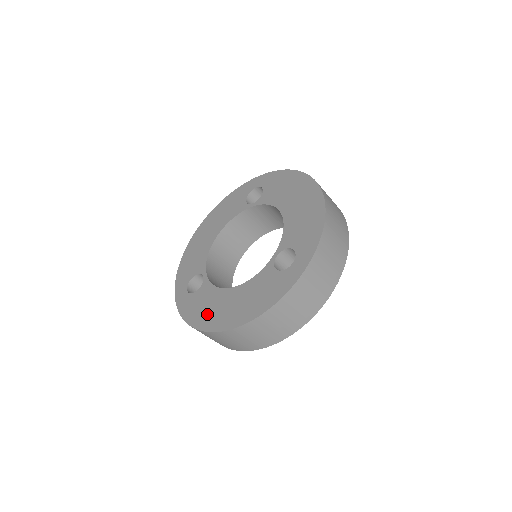
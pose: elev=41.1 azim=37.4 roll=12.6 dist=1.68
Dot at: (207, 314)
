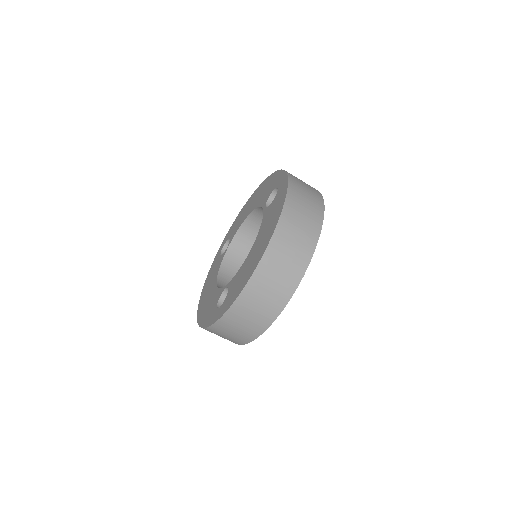
Dot at: (247, 272)
